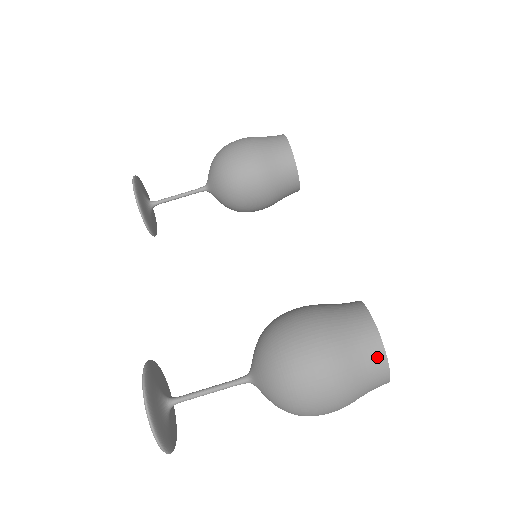
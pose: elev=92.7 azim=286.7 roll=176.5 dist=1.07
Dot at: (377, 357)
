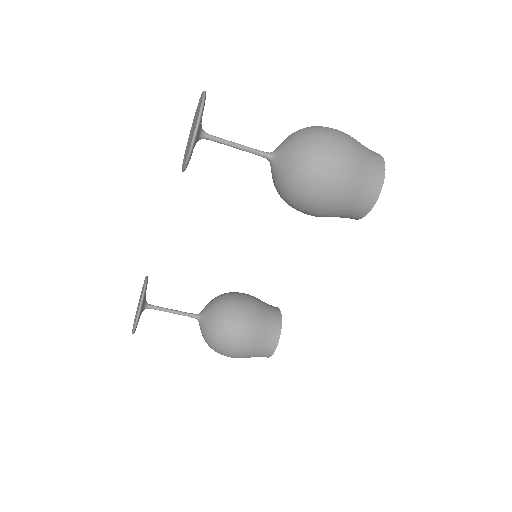
Dot at: occluded
